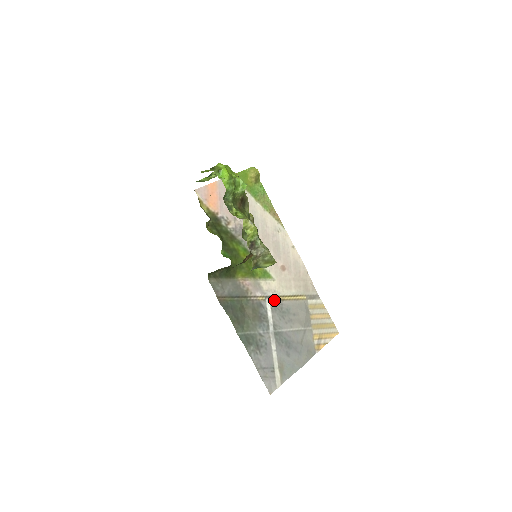
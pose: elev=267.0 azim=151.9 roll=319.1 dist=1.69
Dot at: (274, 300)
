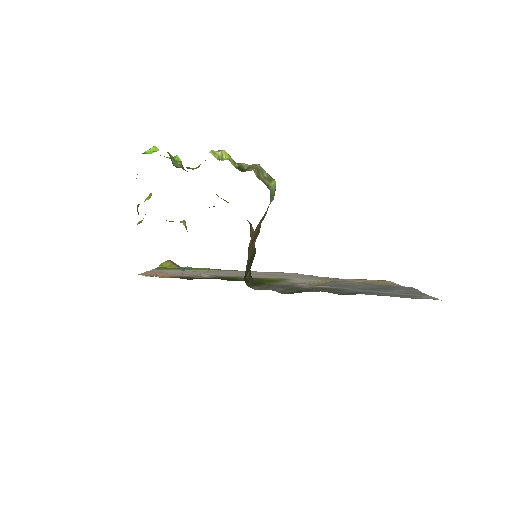
Dot at: (318, 285)
